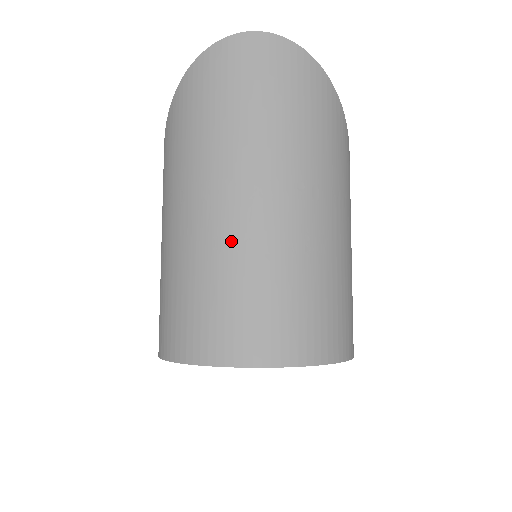
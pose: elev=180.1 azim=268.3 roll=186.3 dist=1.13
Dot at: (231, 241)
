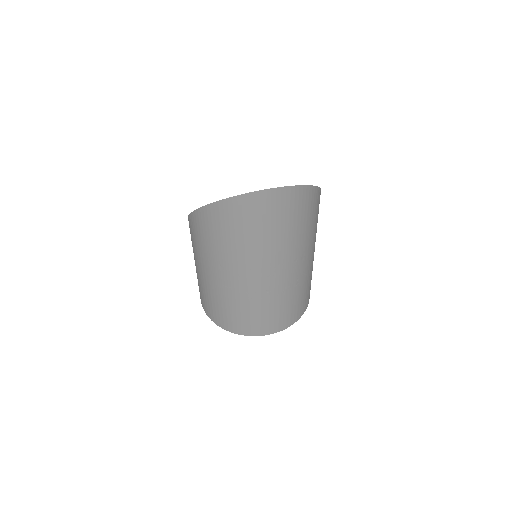
Dot at: (258, 294)
